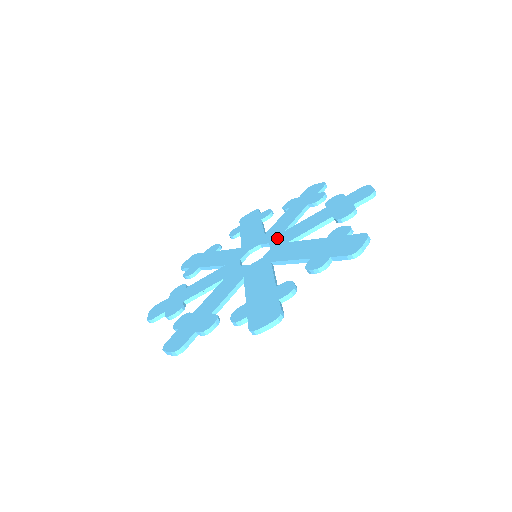
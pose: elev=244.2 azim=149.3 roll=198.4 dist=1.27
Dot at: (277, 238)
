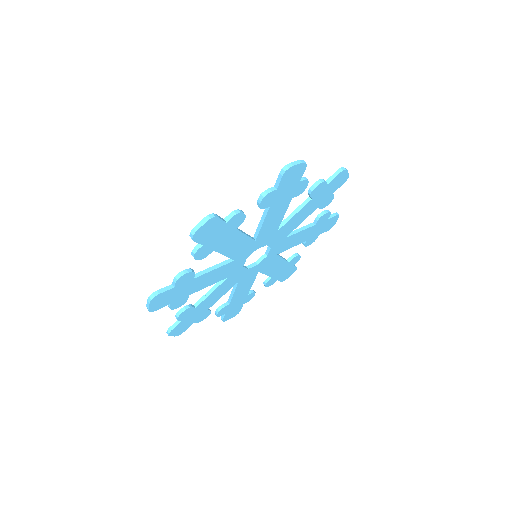
Dot at: occluded
